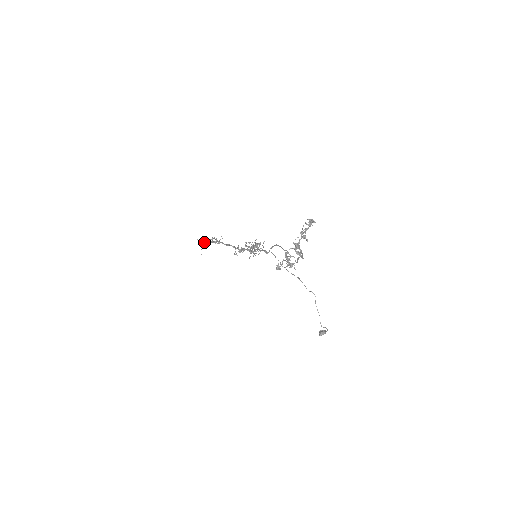
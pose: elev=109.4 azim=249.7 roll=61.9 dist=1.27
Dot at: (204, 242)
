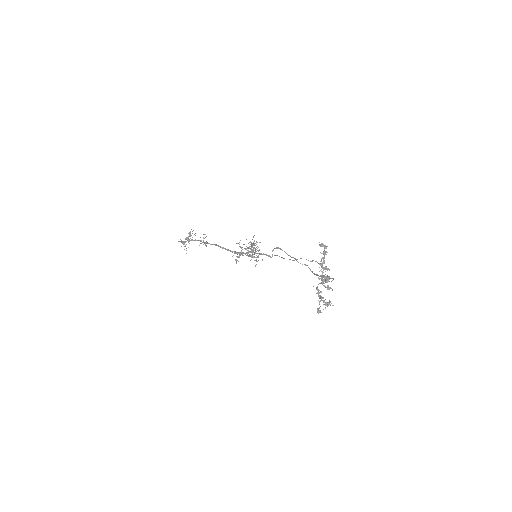
Dot at: occluded
